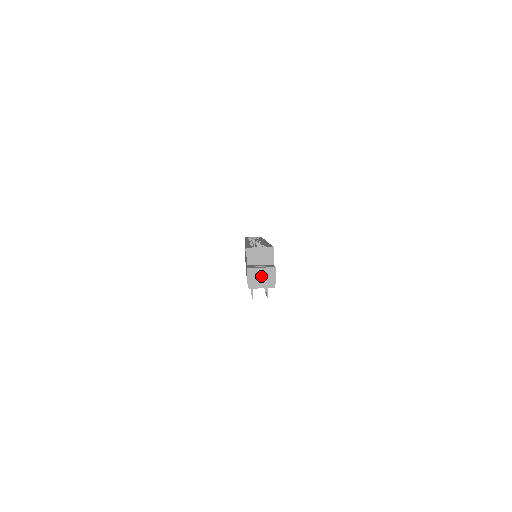
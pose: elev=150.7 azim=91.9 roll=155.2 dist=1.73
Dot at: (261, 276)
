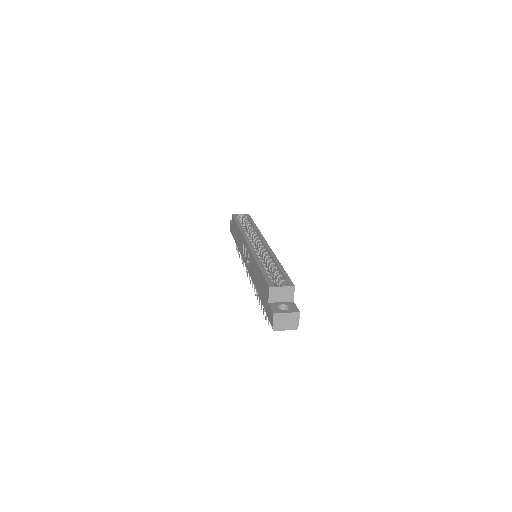
Dot at: (286, 320)
